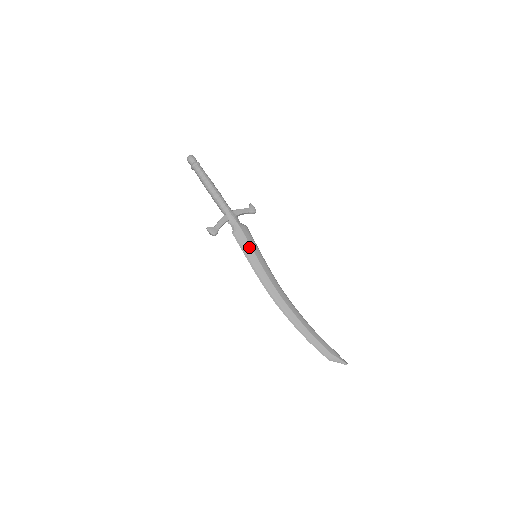
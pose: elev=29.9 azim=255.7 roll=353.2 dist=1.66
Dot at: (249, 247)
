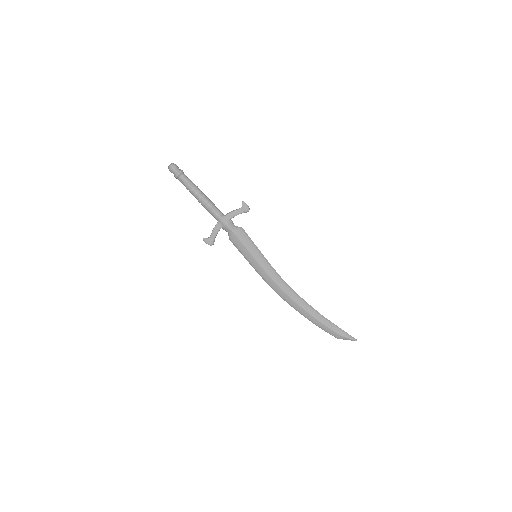
Dot at: (246, 251)
